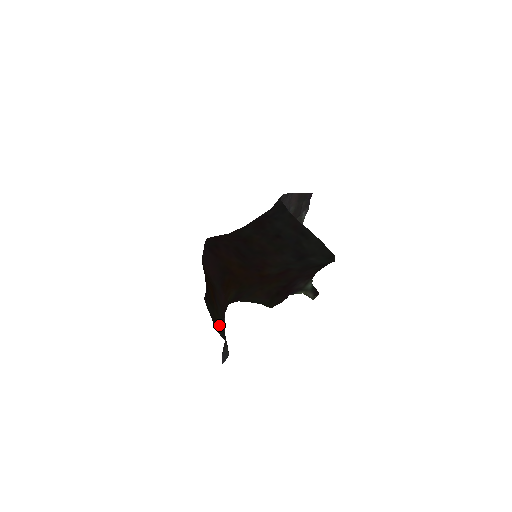
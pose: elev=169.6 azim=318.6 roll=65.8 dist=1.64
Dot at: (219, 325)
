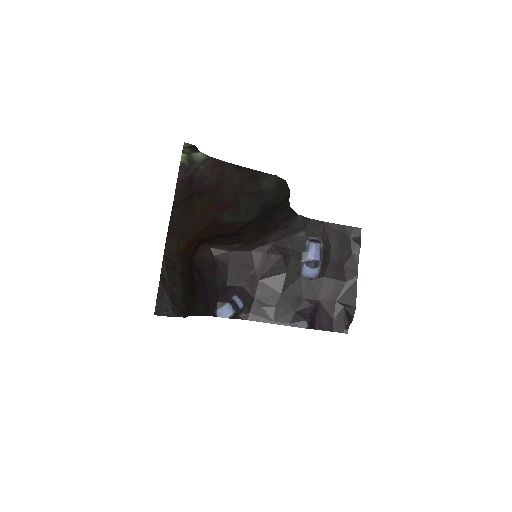
Dot at: (186, 304)
